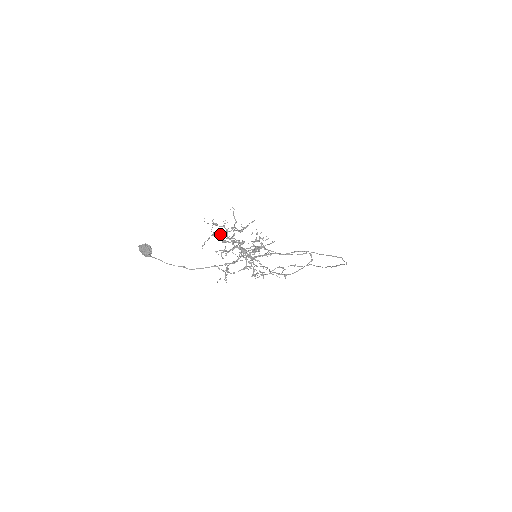
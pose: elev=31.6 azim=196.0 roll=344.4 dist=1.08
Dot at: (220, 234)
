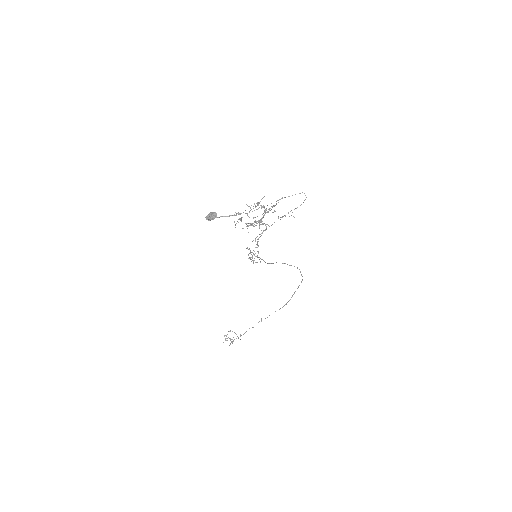
Dot at: occluded
